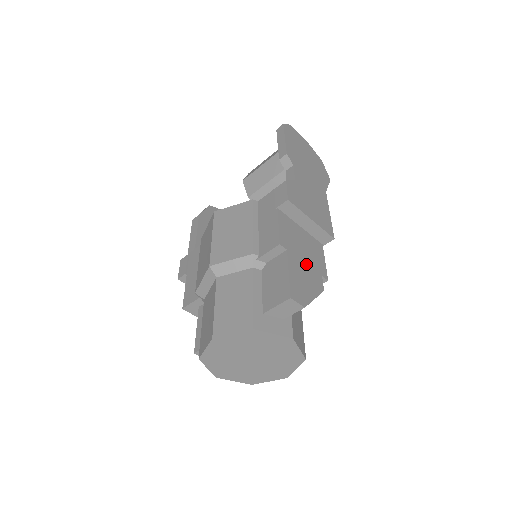
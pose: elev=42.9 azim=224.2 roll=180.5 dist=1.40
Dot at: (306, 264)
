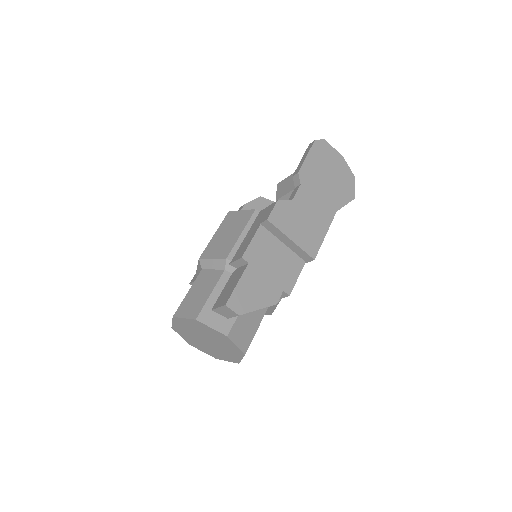
Dot at: (267, 278)
